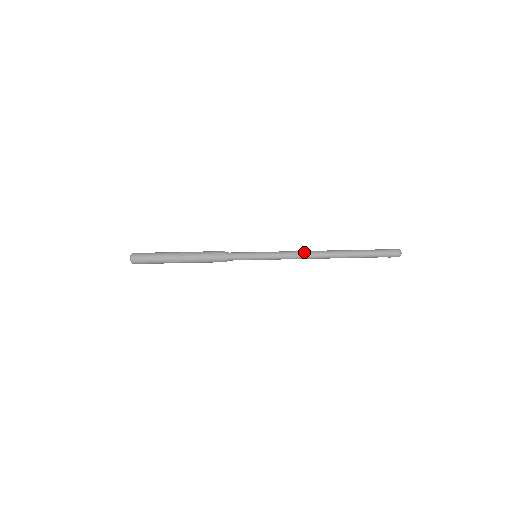
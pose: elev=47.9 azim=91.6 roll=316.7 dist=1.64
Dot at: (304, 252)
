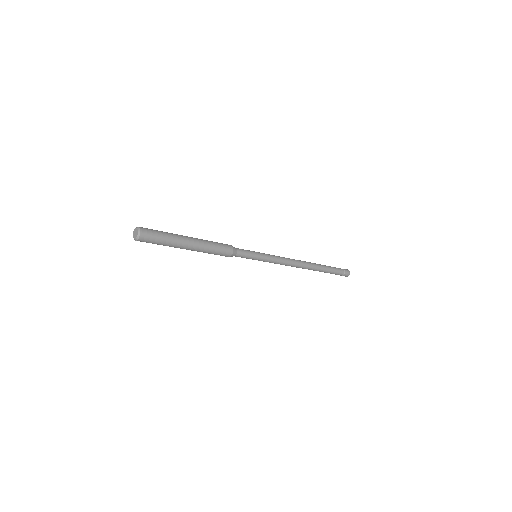
Dot at: (293, 259)
